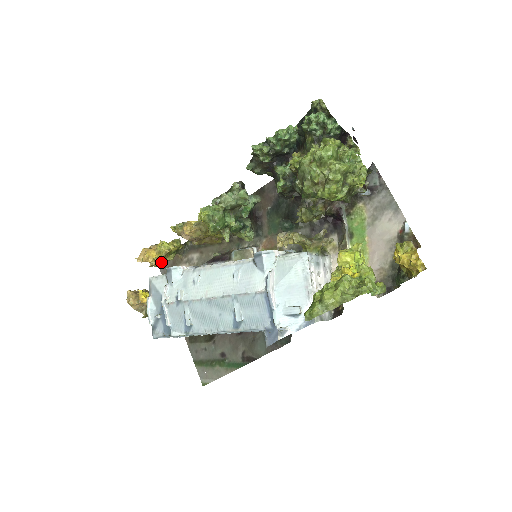
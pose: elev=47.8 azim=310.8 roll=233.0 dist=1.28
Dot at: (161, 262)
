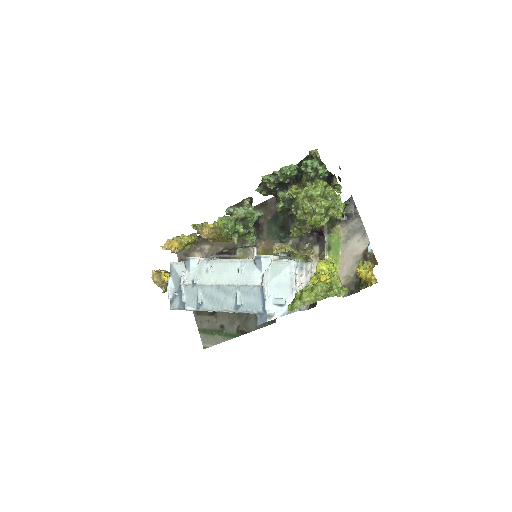
Dot at: (180, 250)
